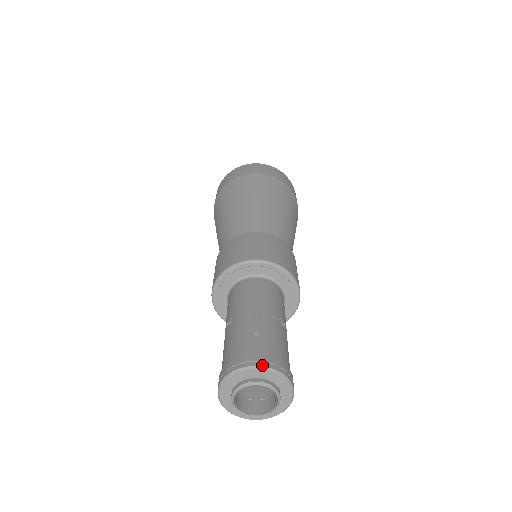
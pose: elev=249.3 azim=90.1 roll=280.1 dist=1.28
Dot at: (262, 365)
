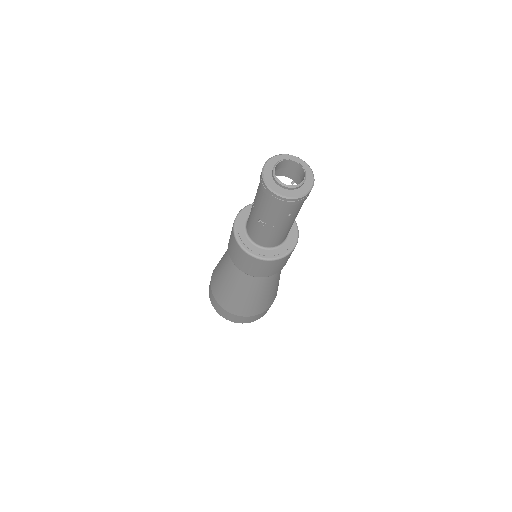
Dot at: (307, 164)
